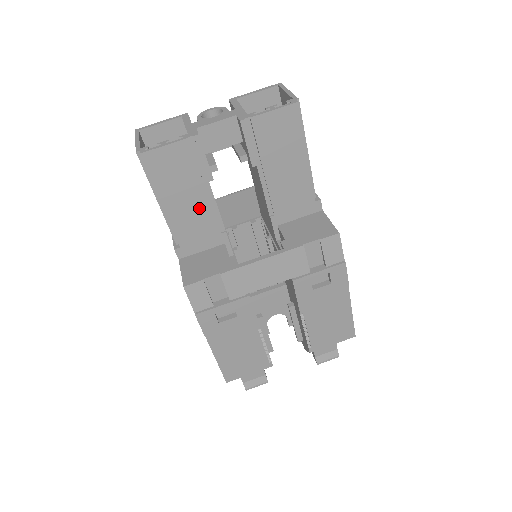
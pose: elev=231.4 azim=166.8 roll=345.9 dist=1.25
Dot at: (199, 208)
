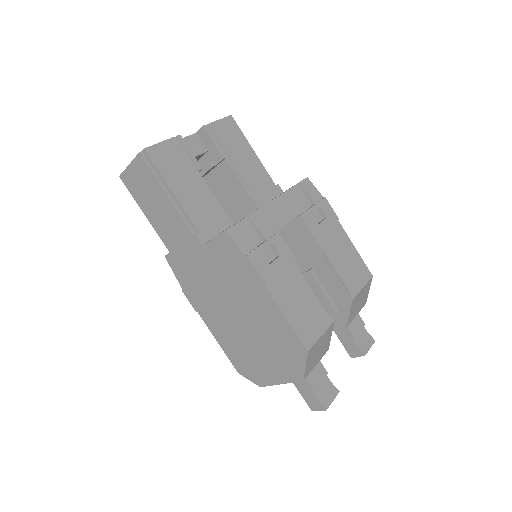
Dot at: (201, 194)
